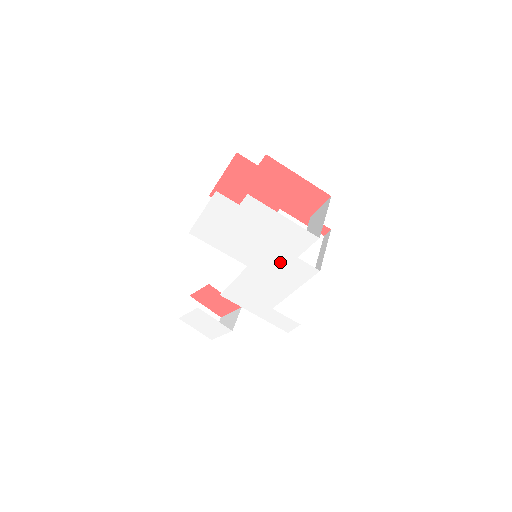
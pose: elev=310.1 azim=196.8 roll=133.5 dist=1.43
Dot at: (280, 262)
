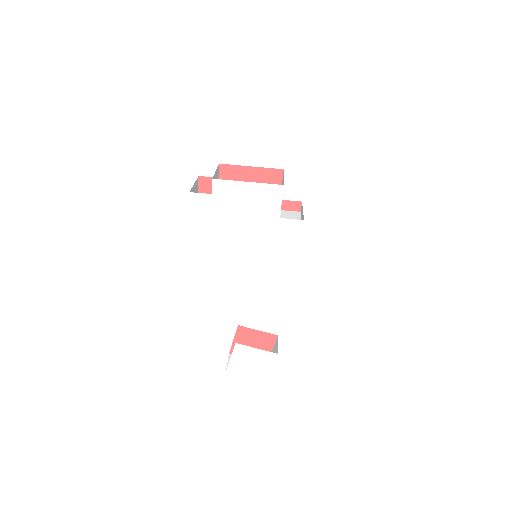
Dot at: (270, 233)
